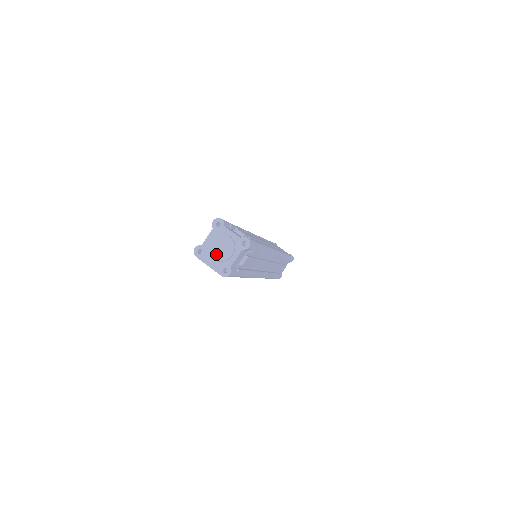
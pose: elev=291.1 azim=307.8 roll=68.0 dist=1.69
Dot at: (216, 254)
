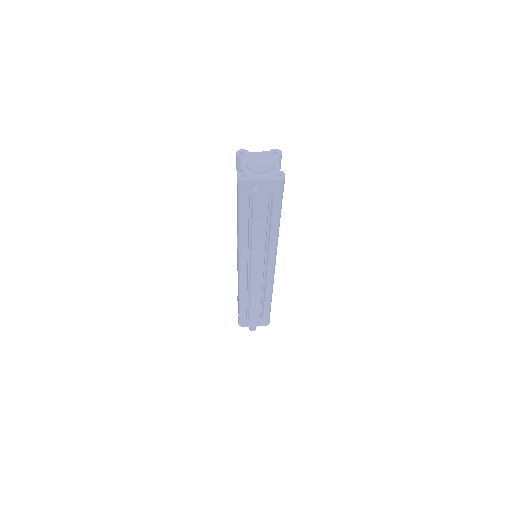
Dot at: (261, 167)
